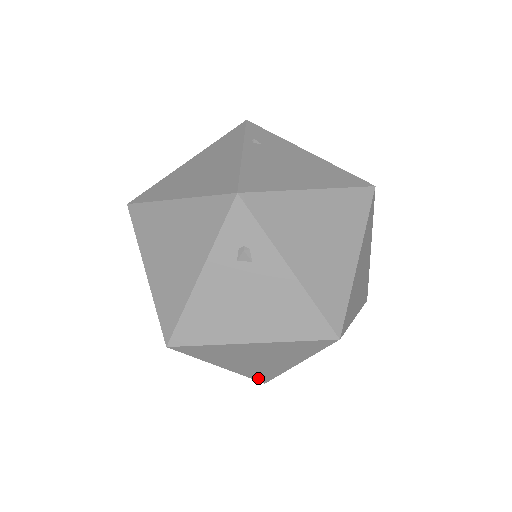
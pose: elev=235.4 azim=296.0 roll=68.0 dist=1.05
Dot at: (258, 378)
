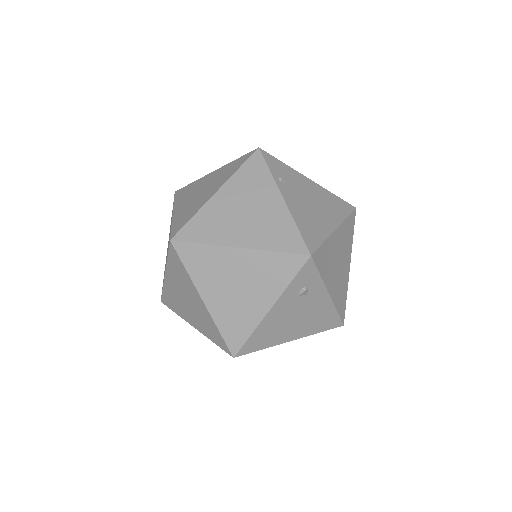
Dot at: occluded
